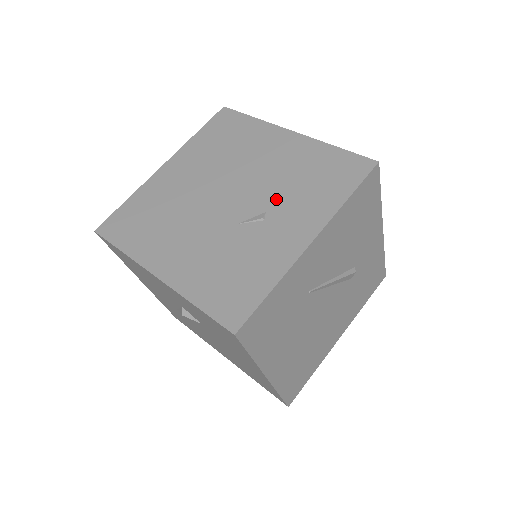
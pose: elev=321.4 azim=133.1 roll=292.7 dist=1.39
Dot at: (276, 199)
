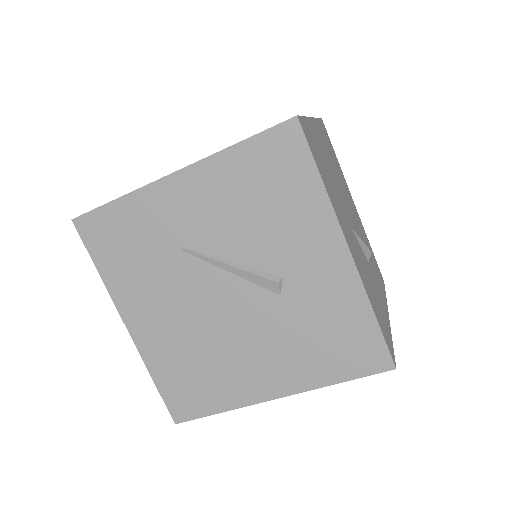
Dot at: occluded
